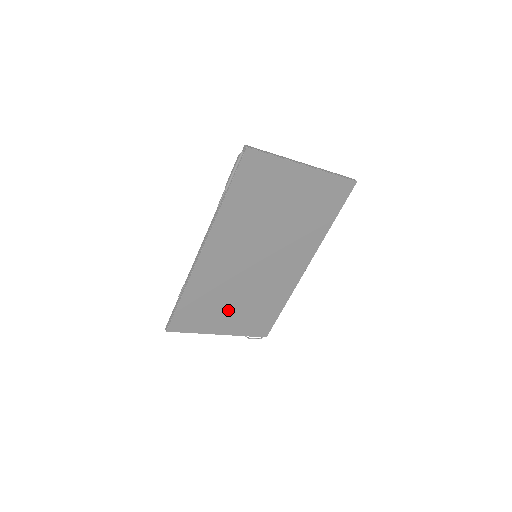
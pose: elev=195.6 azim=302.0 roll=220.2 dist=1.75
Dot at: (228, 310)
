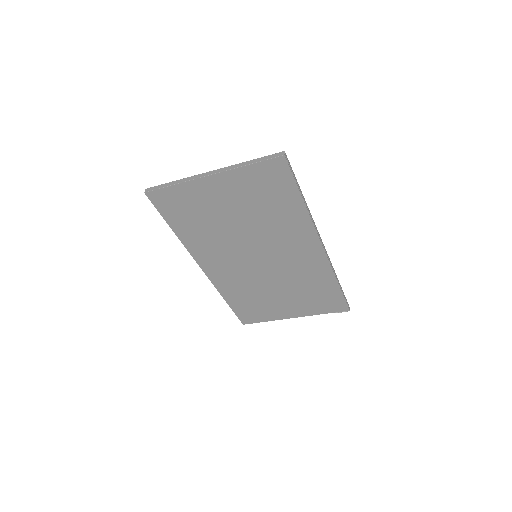
Dot at: (279, 300)
